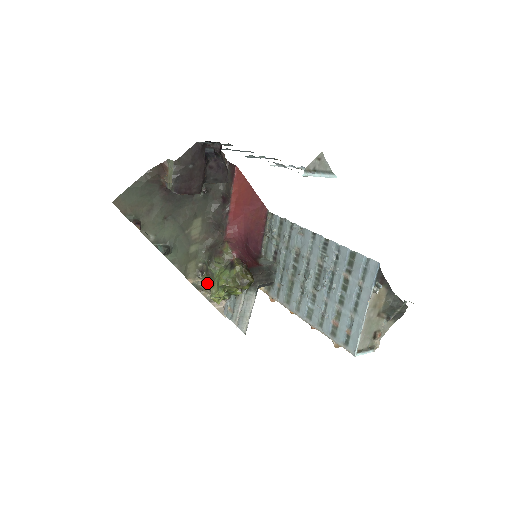
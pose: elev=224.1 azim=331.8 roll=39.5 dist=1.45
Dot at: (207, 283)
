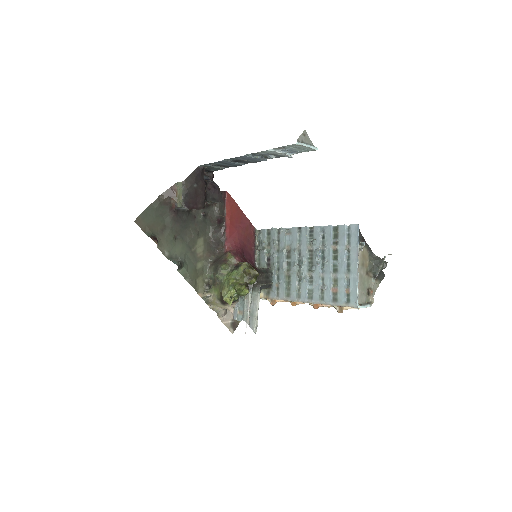
Dot at: (215, 294)
